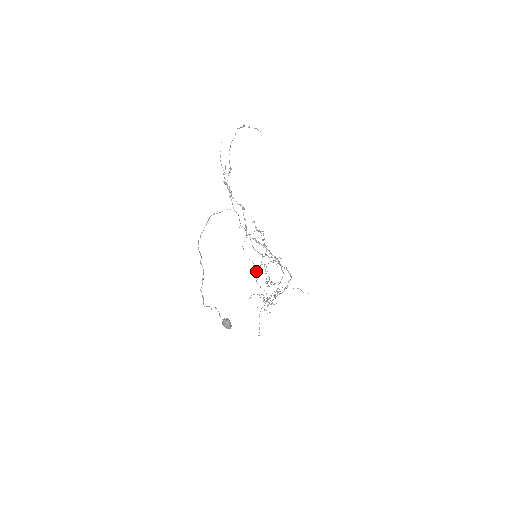
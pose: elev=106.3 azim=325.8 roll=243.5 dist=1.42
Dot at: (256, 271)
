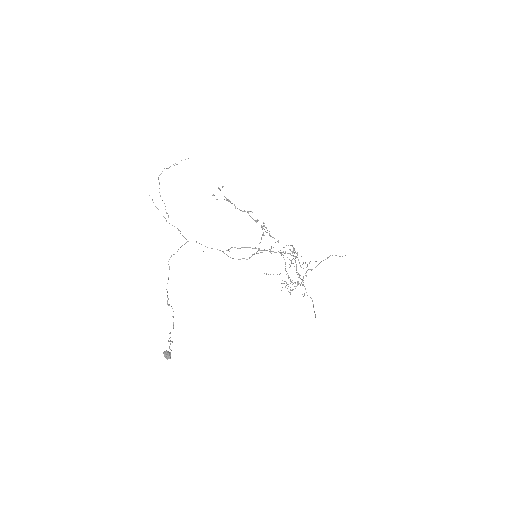
Dot at: (289, 259)
